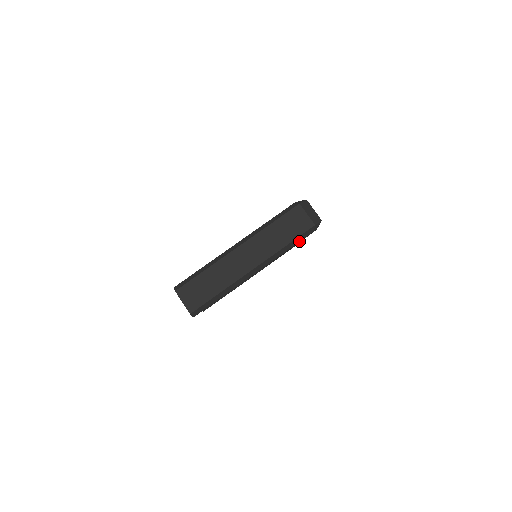
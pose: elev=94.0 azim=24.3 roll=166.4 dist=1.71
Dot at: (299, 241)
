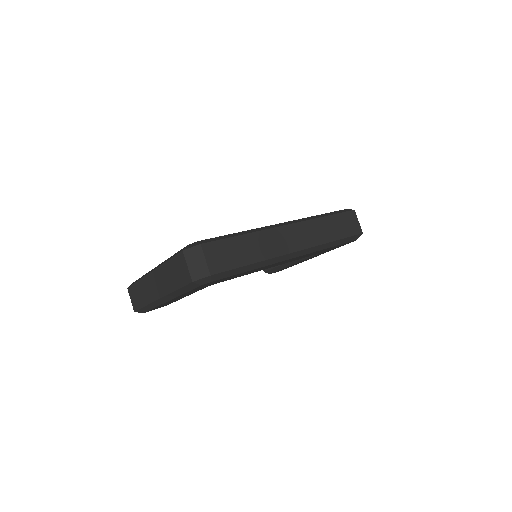
Dot at: (192, 289)
